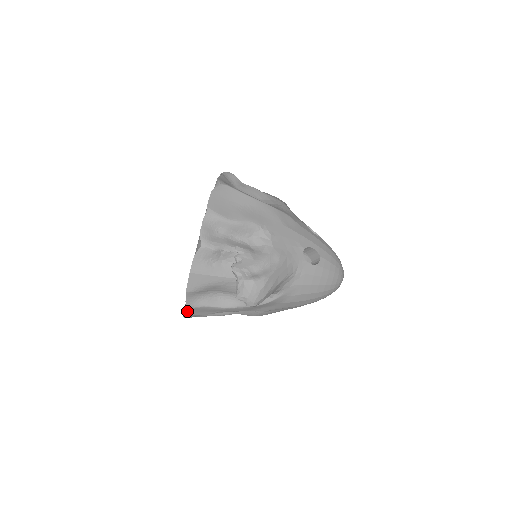
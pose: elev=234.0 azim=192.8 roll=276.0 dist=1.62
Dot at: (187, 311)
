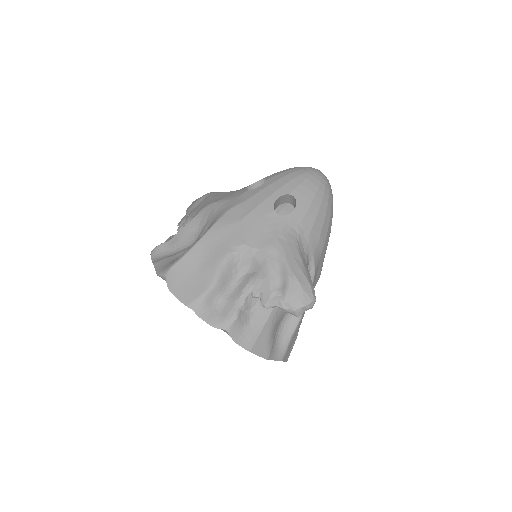
Dot at: (285, 359)
